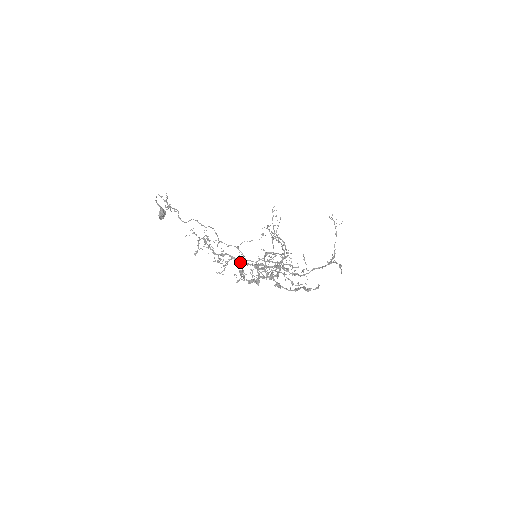
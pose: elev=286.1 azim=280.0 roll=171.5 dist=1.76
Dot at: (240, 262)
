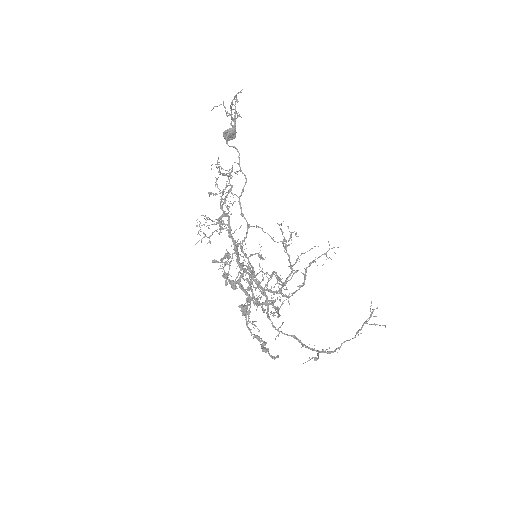
Dot at: occluded
